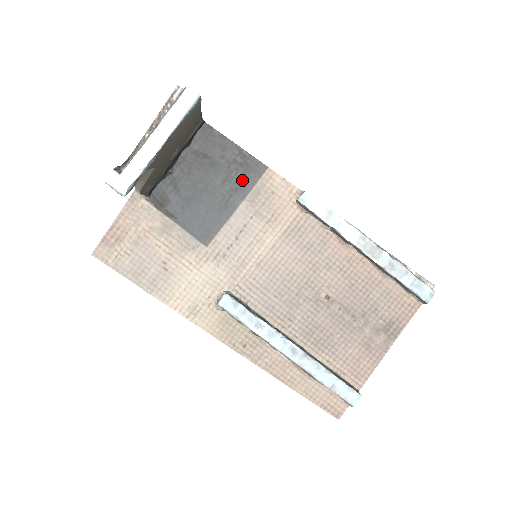
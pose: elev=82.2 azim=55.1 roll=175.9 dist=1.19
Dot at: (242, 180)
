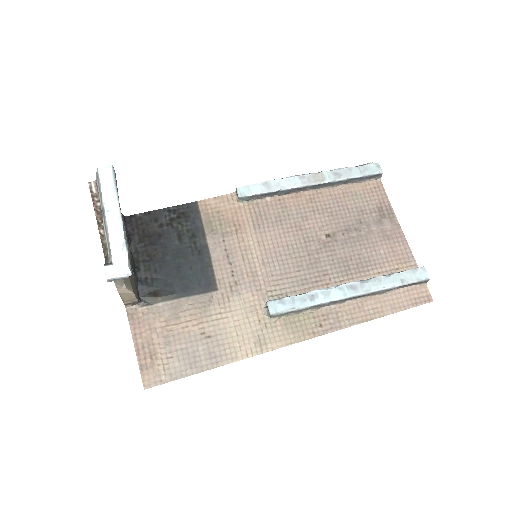
Dot at: (190, 226)
